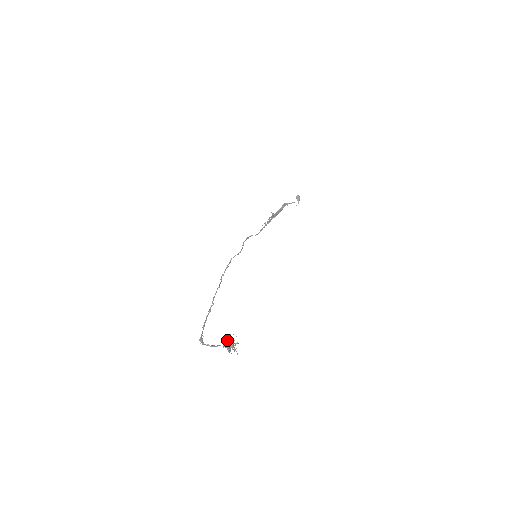
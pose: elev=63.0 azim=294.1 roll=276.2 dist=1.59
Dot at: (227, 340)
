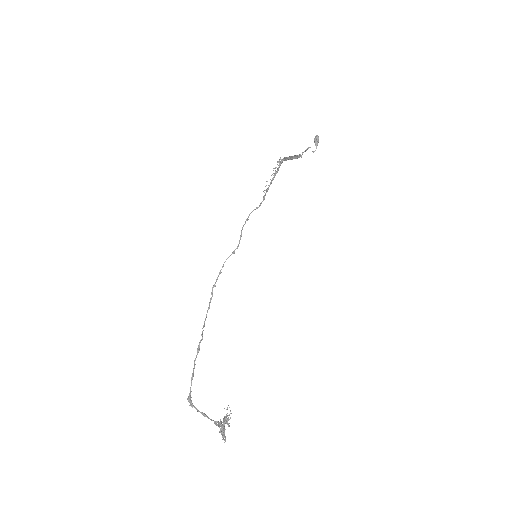
Dot at: (221, 422)
